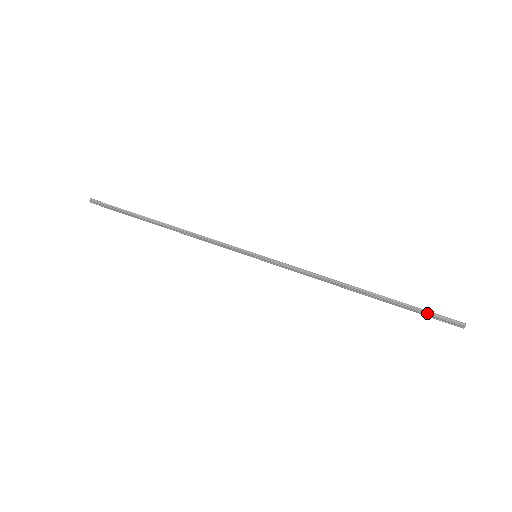
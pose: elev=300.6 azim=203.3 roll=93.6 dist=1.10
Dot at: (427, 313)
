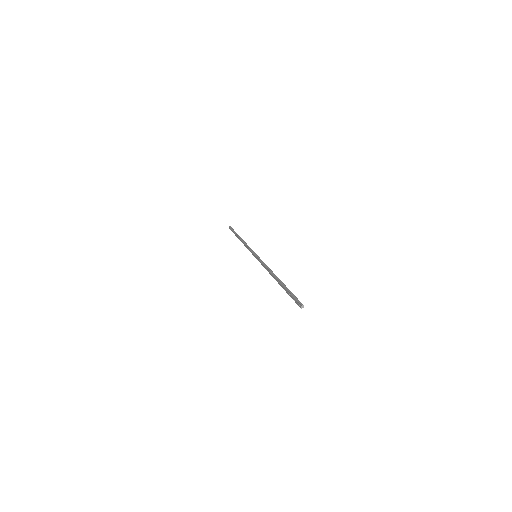
Dot at: (291, 294)
